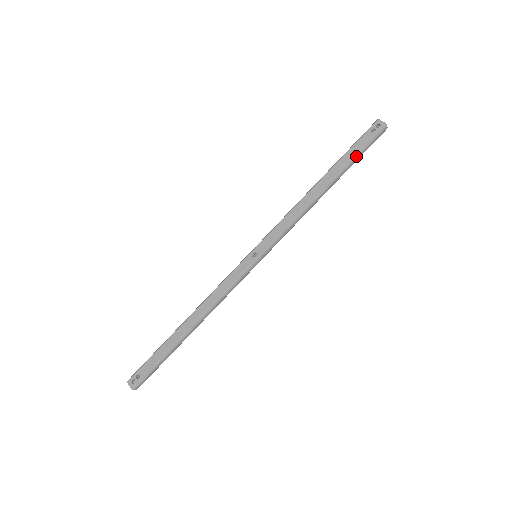
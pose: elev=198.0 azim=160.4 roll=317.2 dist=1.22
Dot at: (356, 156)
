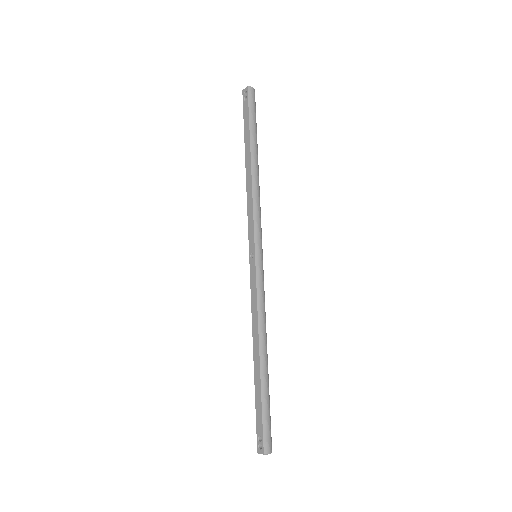
Dot at: (251, 123)
